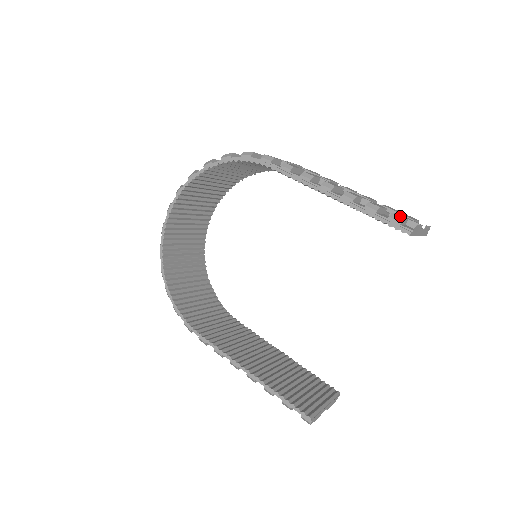
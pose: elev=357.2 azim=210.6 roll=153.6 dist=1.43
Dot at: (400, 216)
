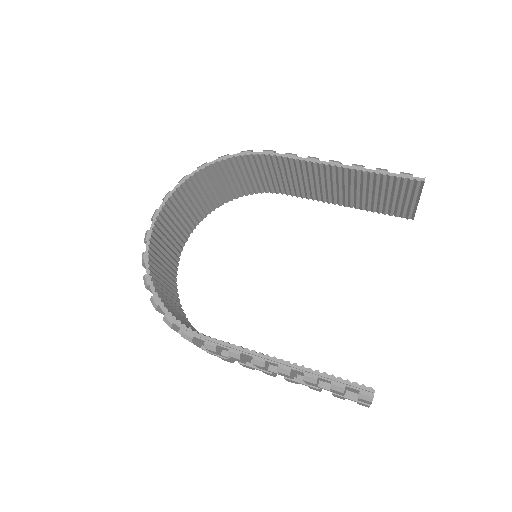
Dot at: occluded
